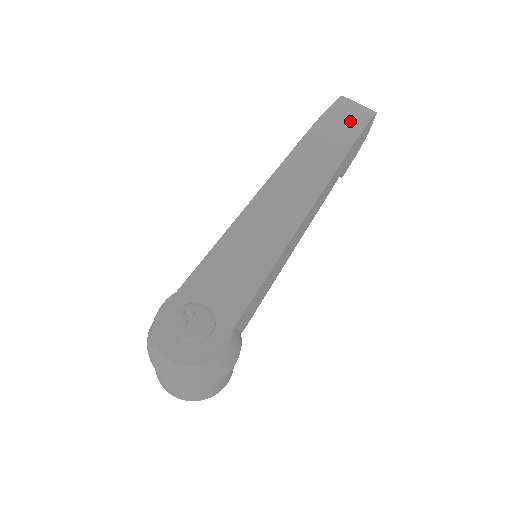
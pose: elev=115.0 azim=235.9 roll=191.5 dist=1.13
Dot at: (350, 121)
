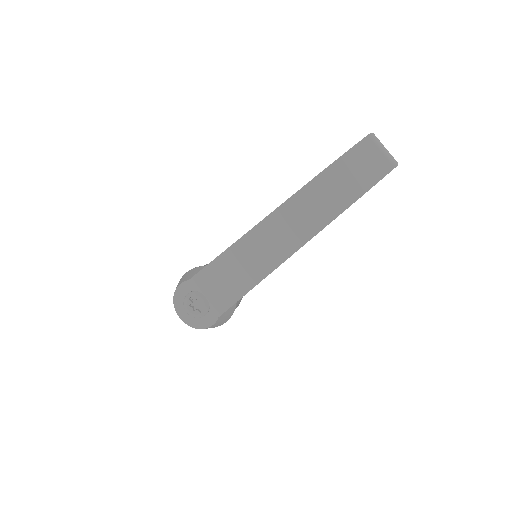
Dot at: (359, 177)
